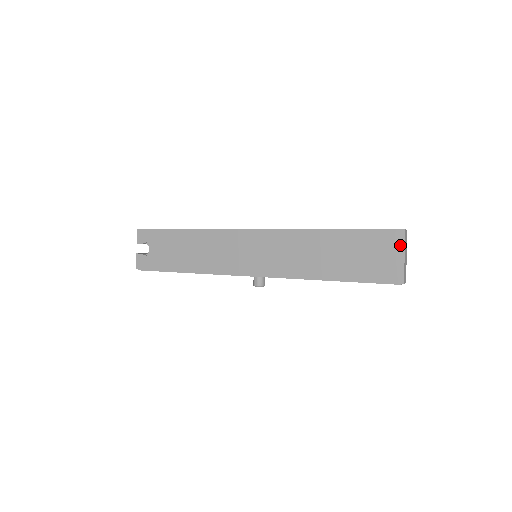
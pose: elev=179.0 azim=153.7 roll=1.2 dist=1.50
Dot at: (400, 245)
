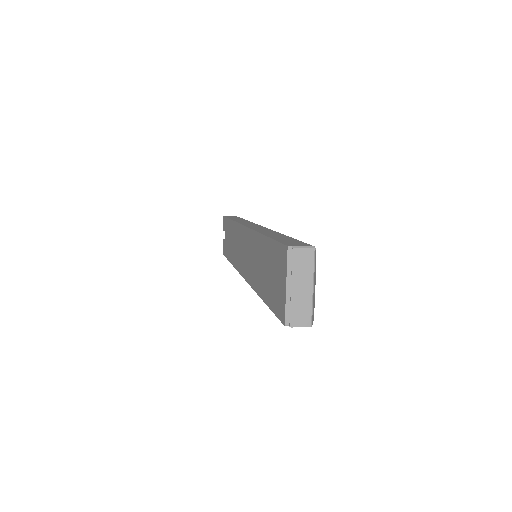
Dot at: (285, 269)
